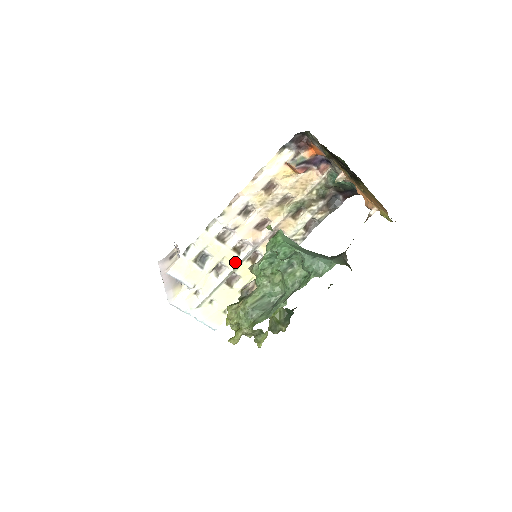
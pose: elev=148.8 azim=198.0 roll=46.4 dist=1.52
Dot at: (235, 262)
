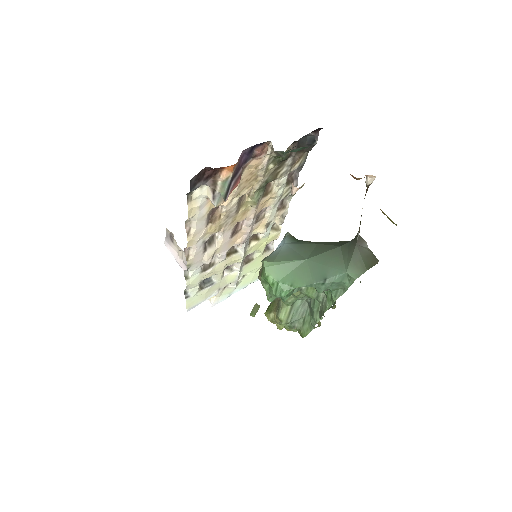
Dot at: (238, 258)
